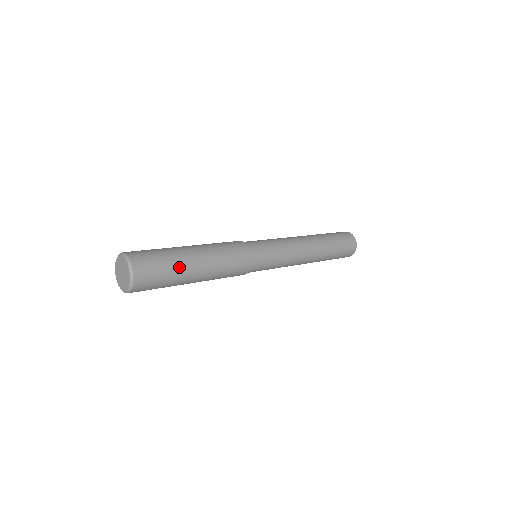
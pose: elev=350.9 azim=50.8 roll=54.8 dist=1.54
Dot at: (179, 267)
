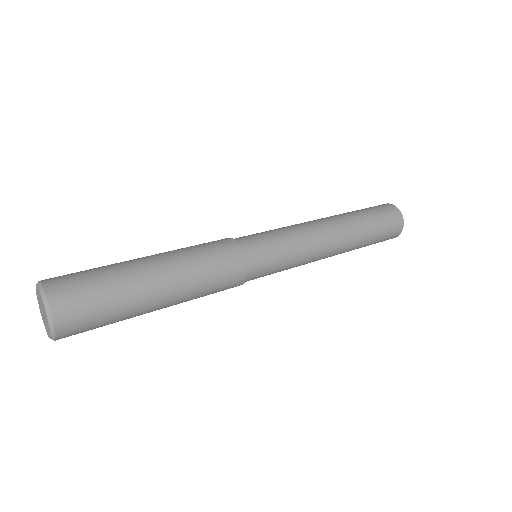
Dot at: (122, 273)
